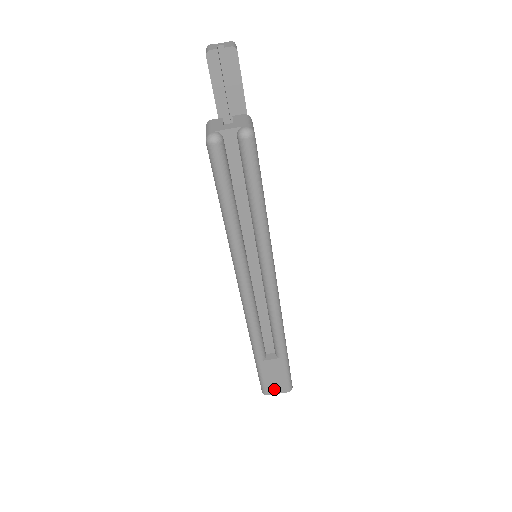
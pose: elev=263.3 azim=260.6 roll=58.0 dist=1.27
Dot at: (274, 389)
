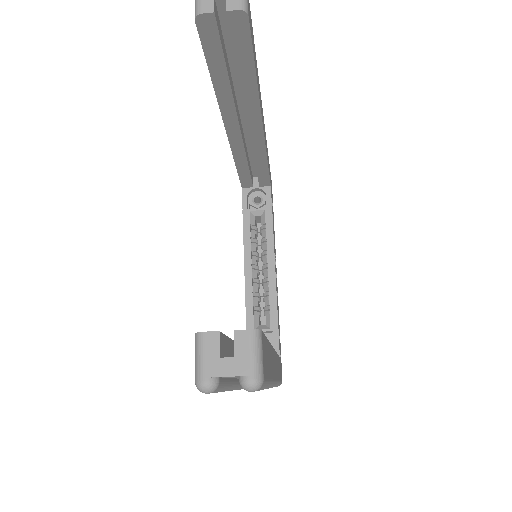
Dot at: occluded
